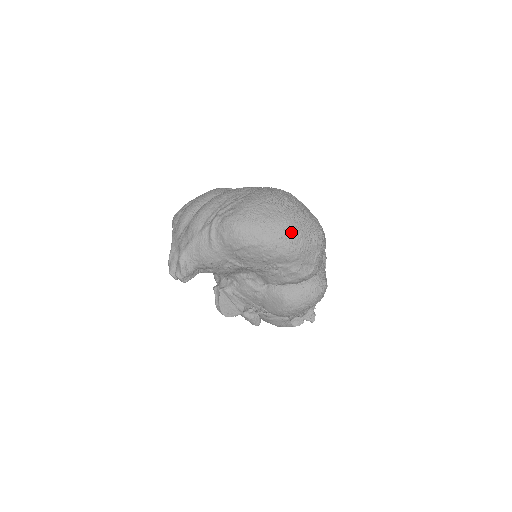
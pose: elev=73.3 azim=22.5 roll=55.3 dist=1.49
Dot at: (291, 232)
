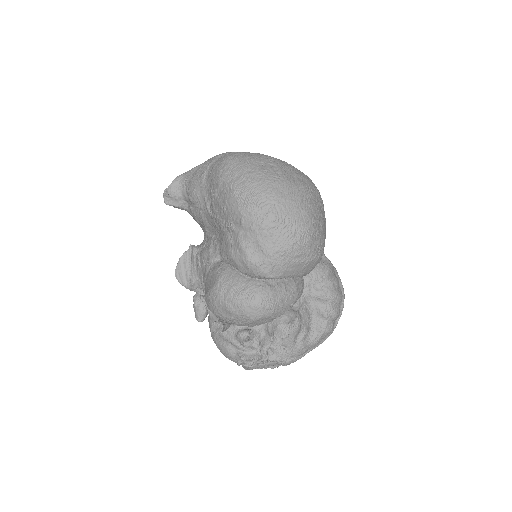
Dot at: (266, 194)
